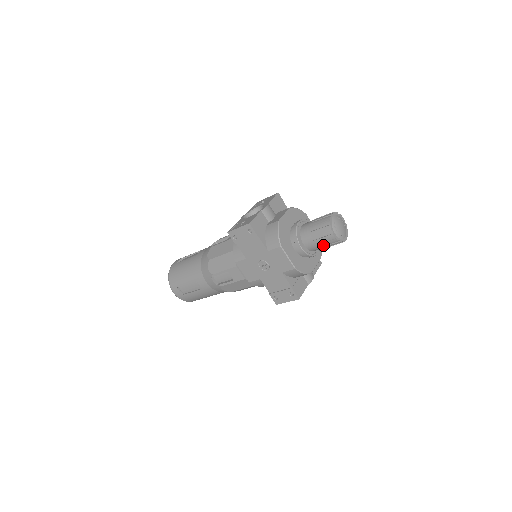
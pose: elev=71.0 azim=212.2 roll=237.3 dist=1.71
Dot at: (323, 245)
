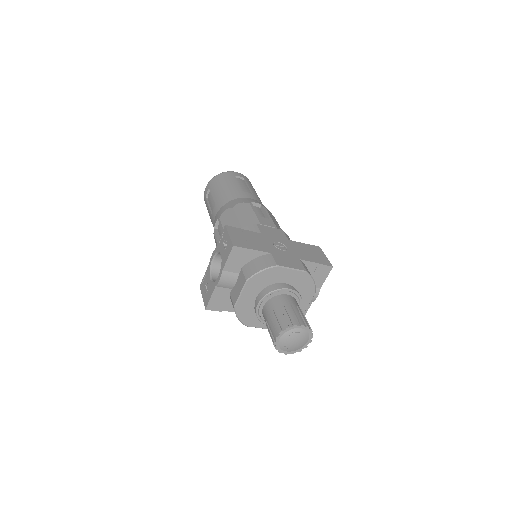
Dot at: occluded
